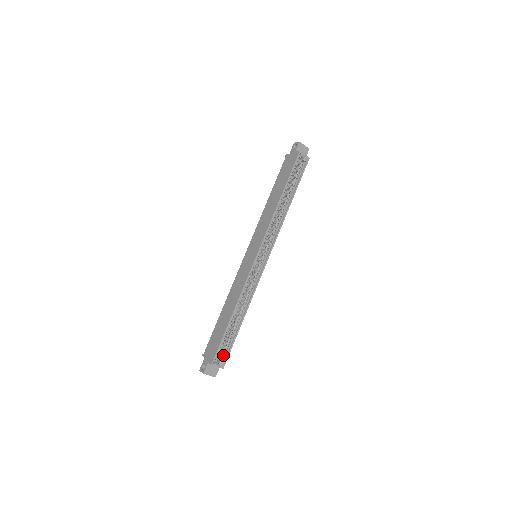
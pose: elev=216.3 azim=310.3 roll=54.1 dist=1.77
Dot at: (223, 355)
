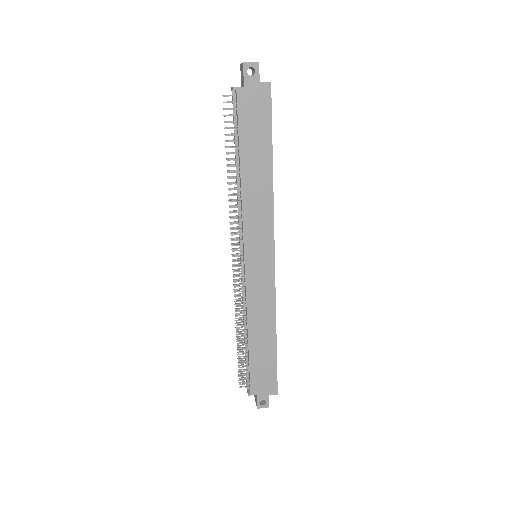
Dot at: occluded
